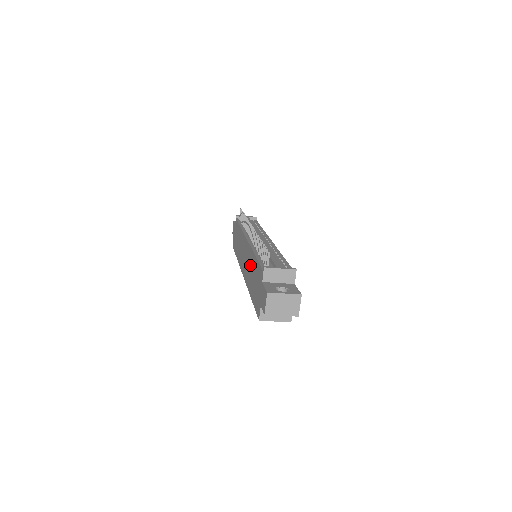
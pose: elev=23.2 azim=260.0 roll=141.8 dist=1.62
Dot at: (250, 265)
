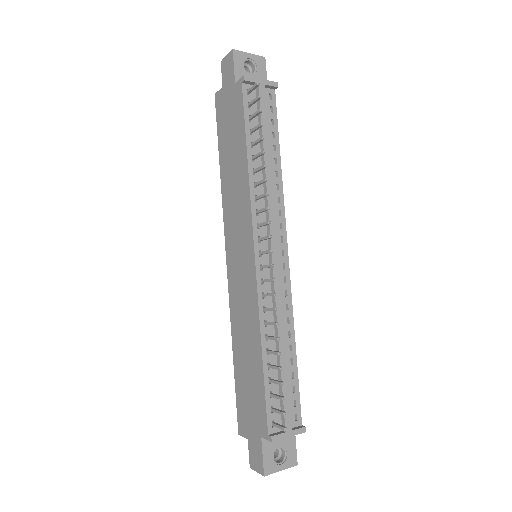
Dot at: (248, 328)
